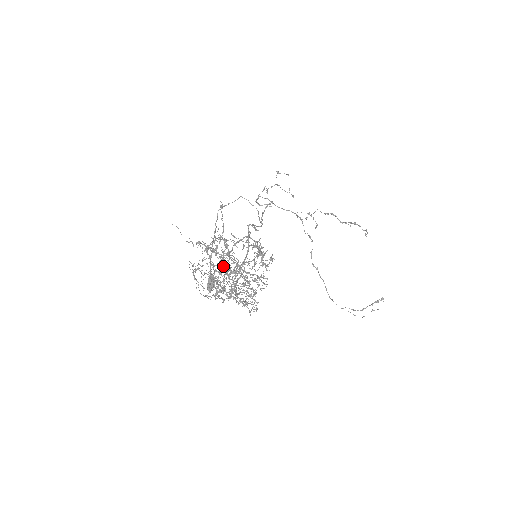
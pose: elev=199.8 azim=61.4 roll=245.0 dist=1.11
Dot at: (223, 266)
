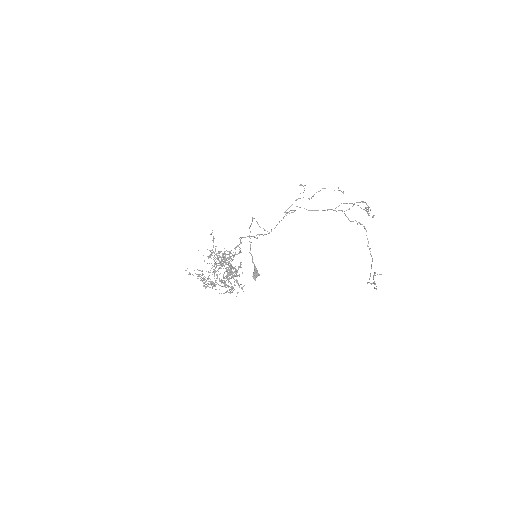
Dot at: occluded
